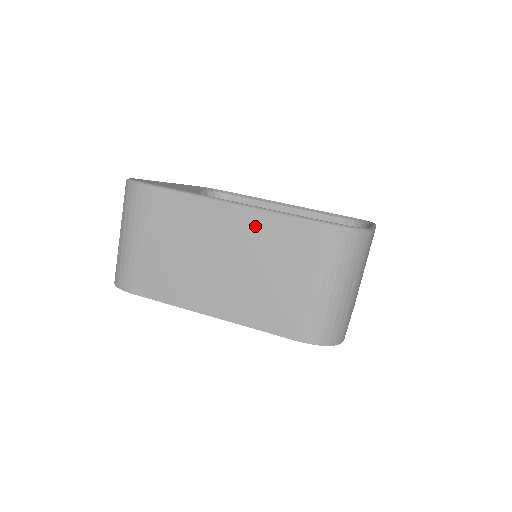
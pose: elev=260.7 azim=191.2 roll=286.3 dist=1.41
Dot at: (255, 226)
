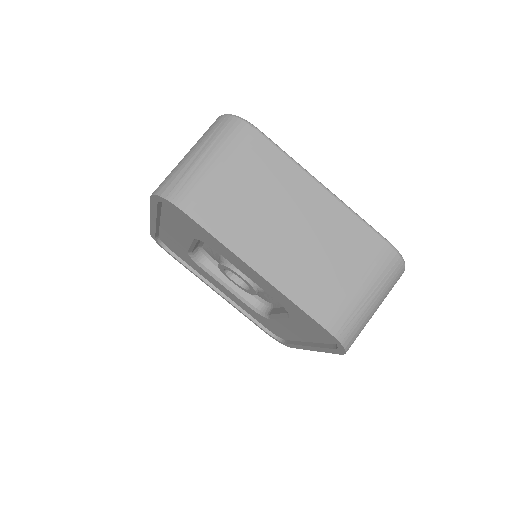
Dot at: (337, 216)
